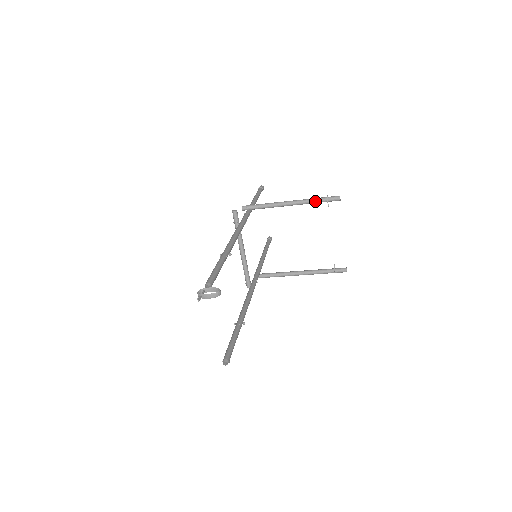
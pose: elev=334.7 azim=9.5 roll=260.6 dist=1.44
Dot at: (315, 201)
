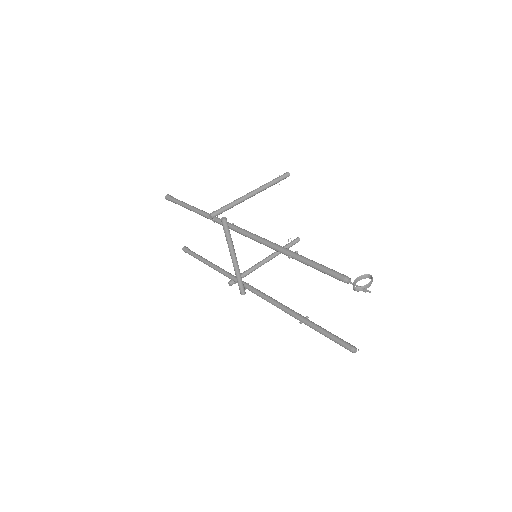
Dot at: (272, 184)
